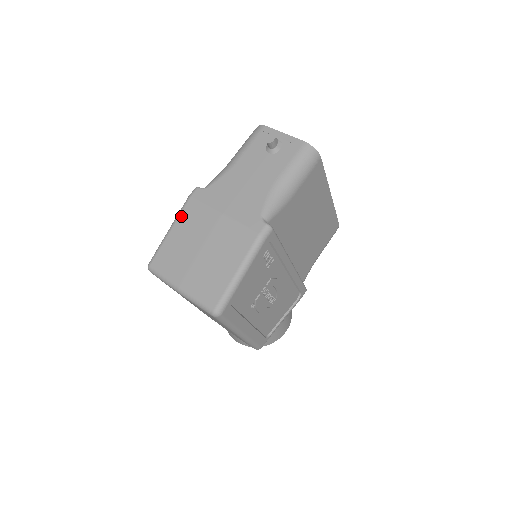
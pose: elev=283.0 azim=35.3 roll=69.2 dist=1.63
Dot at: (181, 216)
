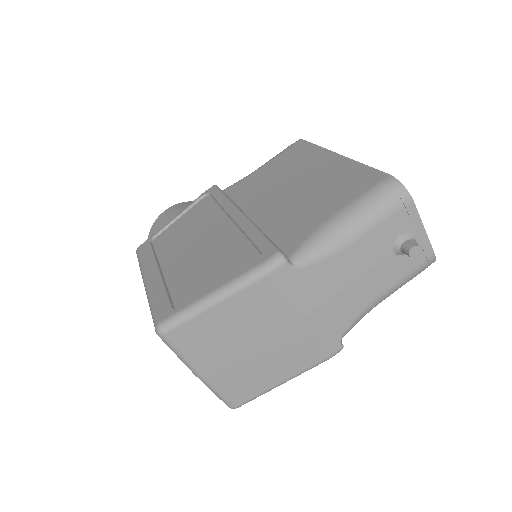
Dot at: (243, 293)
